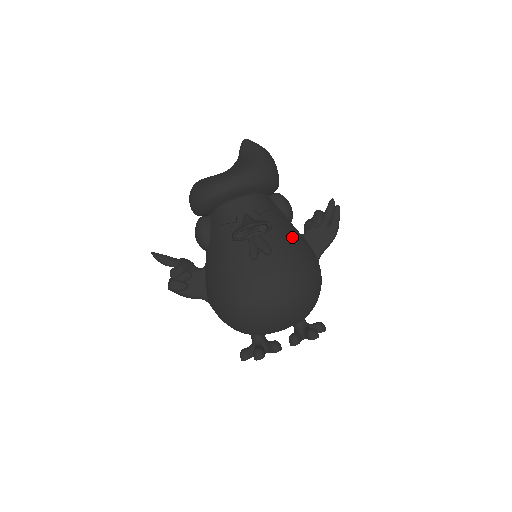
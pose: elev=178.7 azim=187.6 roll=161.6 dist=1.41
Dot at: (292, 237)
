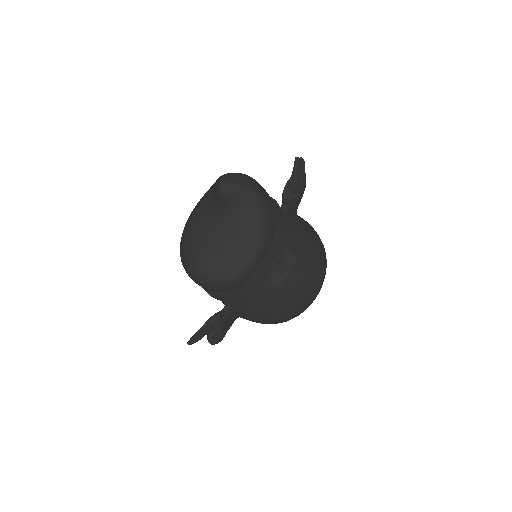
Dot at: (304, 239)
